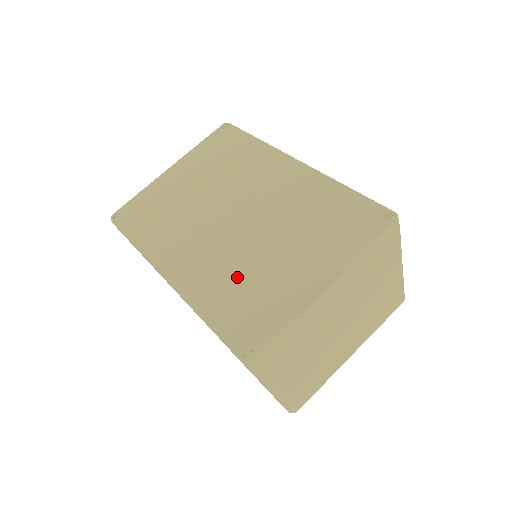
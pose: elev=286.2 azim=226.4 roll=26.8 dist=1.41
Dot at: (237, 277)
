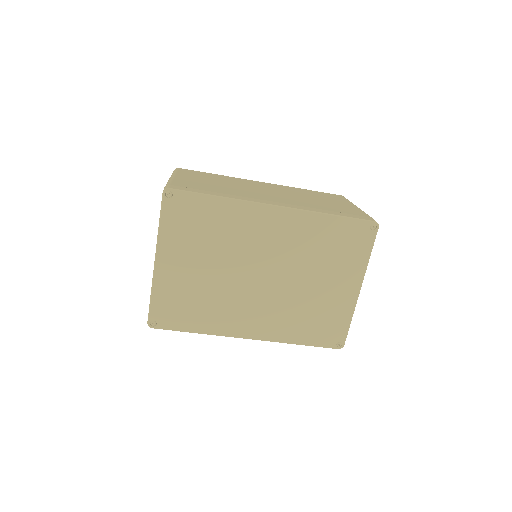
Dot at: (300, 313)
